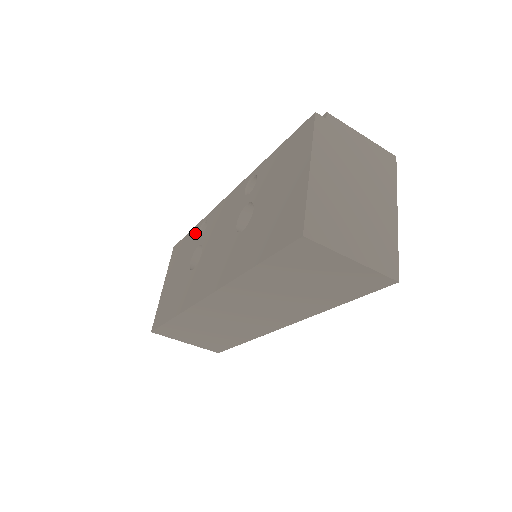
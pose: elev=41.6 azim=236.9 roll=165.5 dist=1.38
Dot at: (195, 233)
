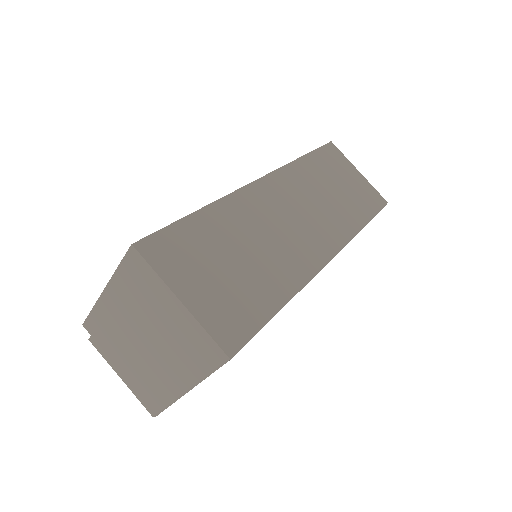
Dot at: occluded
